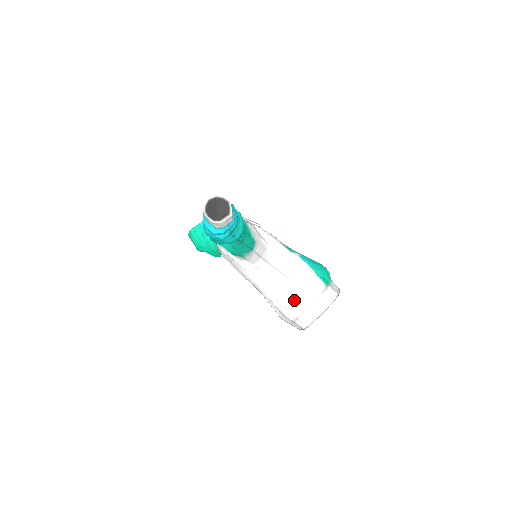
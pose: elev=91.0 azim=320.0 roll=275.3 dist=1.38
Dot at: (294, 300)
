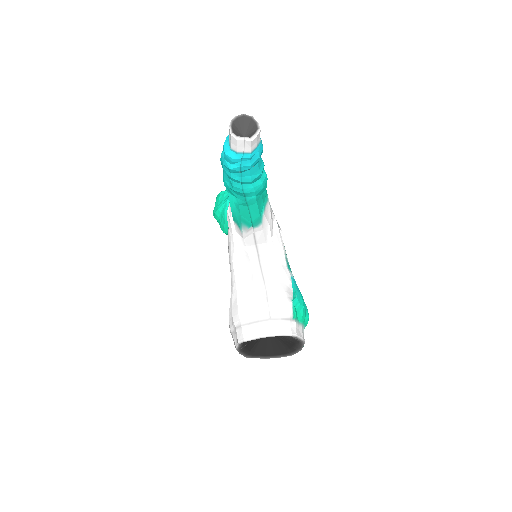
Dot at: (252, 305)
